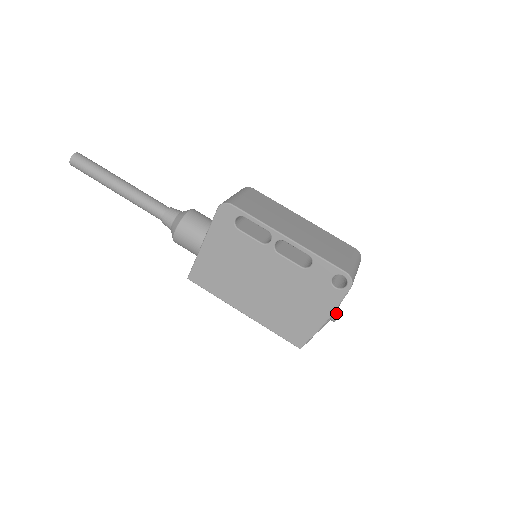
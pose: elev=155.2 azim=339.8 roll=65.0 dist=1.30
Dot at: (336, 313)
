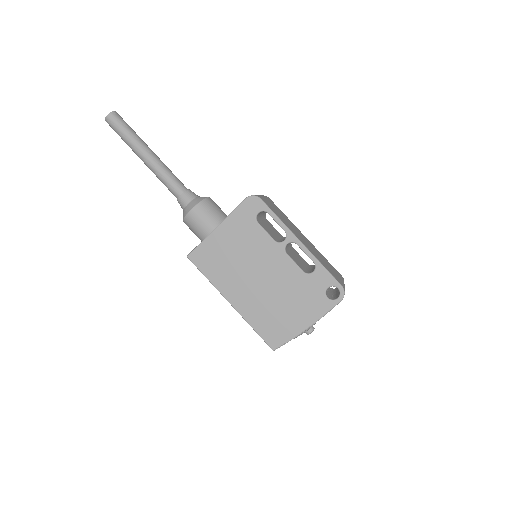
Dot at: (312, 327)
